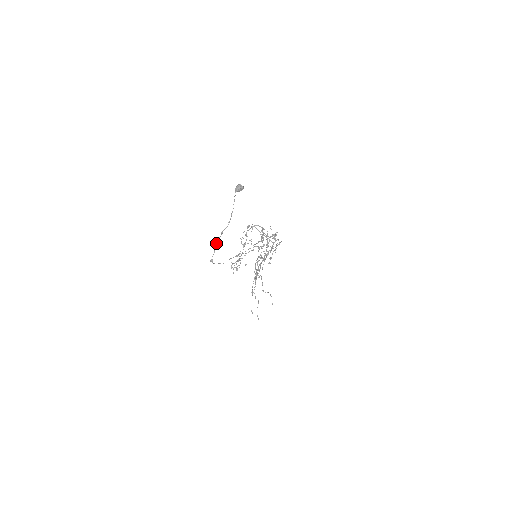
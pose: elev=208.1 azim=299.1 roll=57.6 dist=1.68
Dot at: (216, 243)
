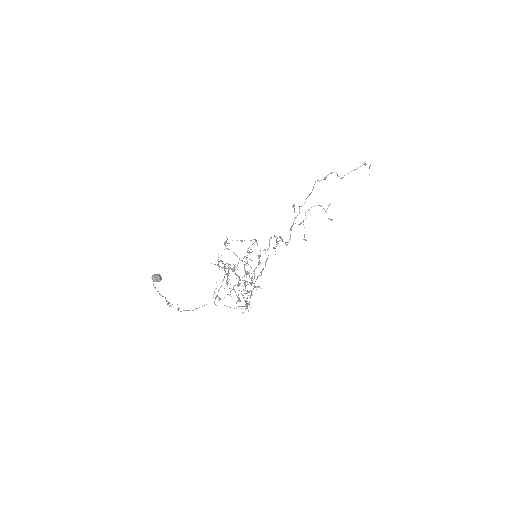
Dot at: (170, 305)
